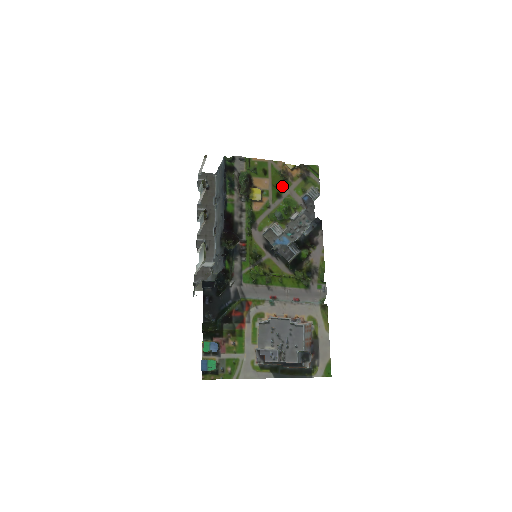
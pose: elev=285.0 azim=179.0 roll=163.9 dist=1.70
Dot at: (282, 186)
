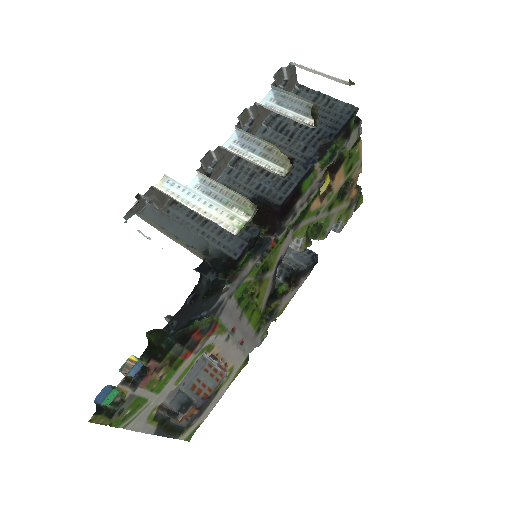
Dot at: (340, 198)
